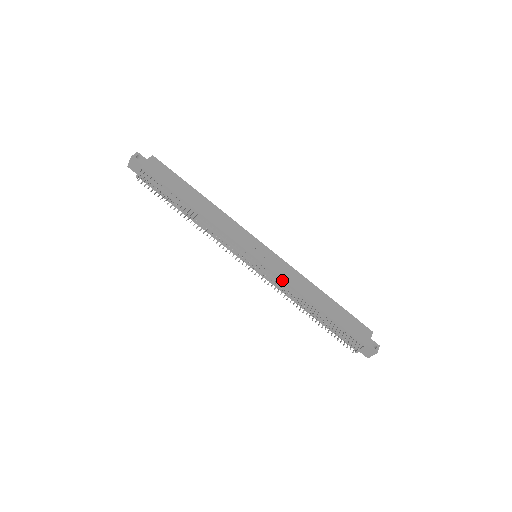
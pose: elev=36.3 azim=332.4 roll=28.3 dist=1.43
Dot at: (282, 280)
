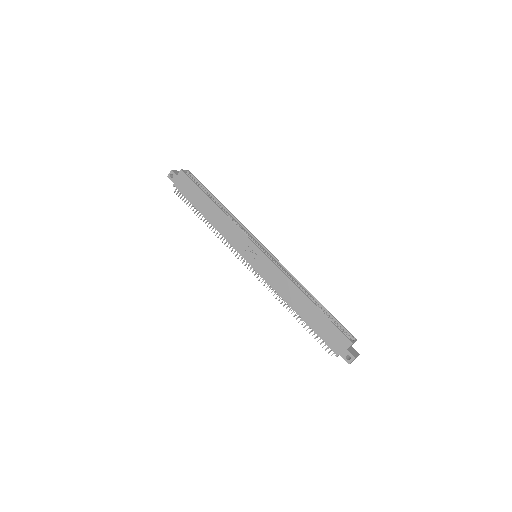
Dot at: (269, 284)
